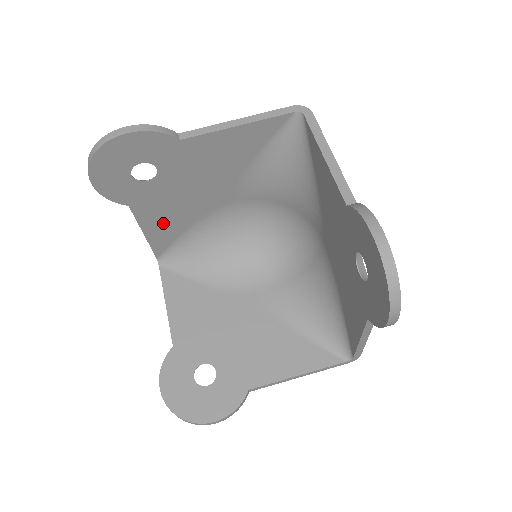
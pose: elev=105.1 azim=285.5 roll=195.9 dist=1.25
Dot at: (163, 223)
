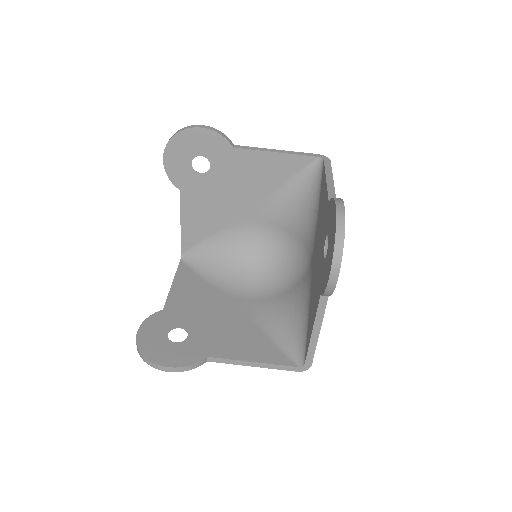
Dot at: (198, 219)
